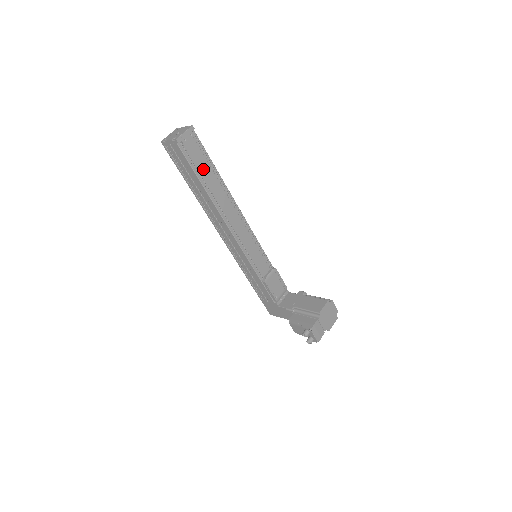
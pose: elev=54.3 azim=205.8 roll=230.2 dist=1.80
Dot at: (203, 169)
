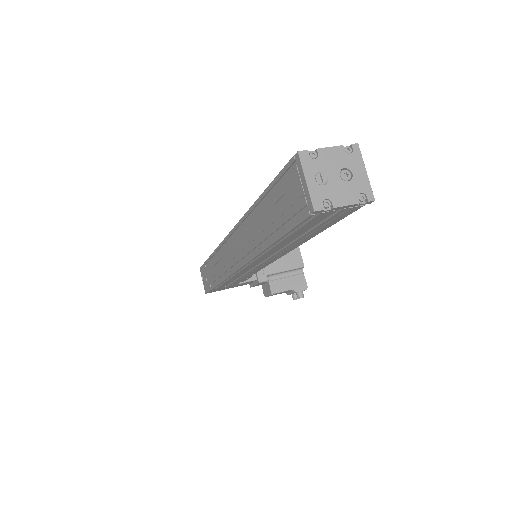
Dot at: occluded
